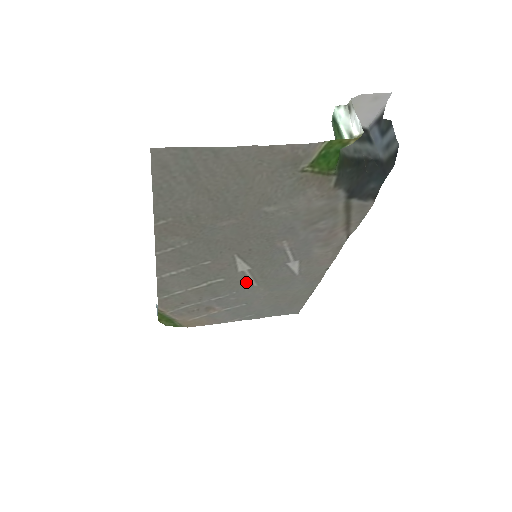
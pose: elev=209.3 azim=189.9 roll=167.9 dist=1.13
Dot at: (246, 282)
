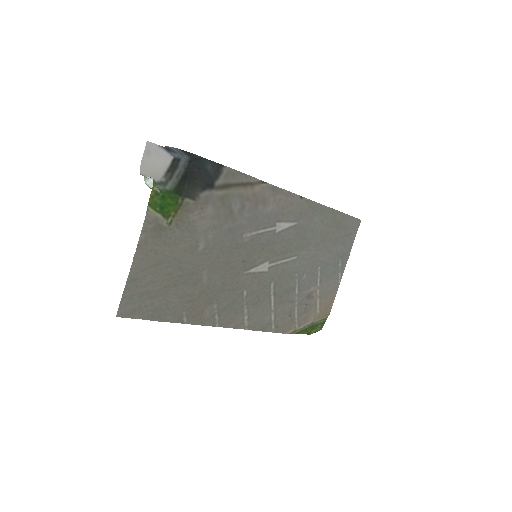
Dot at: (287, 265)
